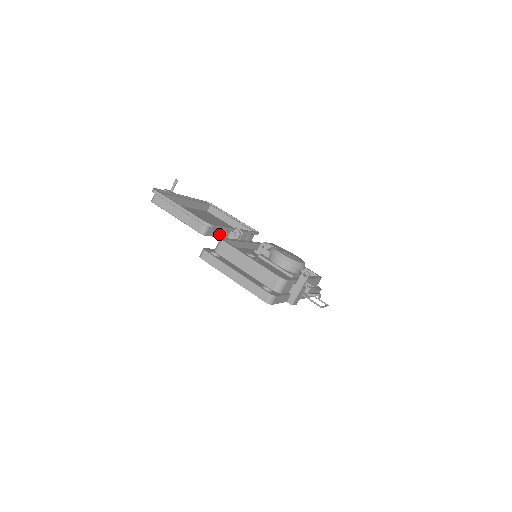
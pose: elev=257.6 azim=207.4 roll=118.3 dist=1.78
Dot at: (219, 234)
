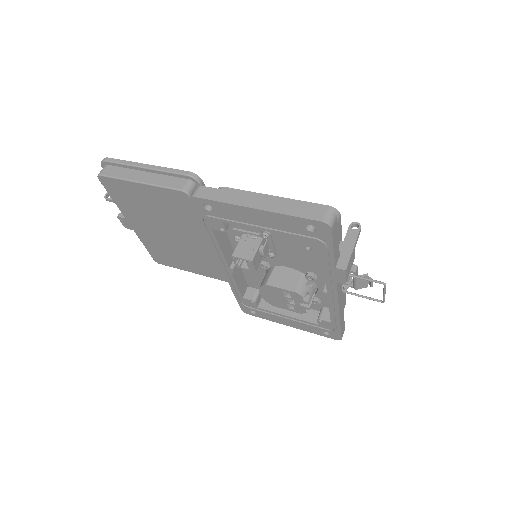
Dot at: occluded
